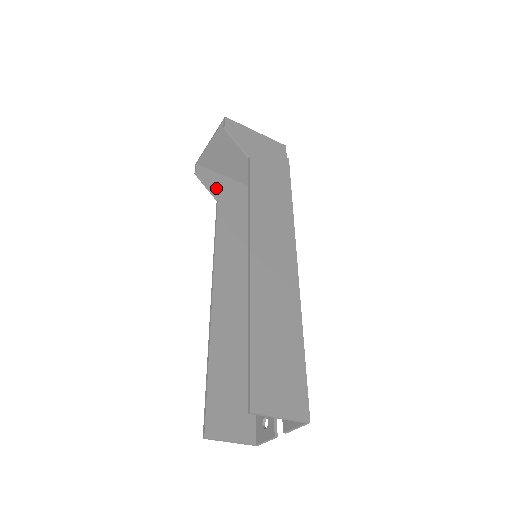
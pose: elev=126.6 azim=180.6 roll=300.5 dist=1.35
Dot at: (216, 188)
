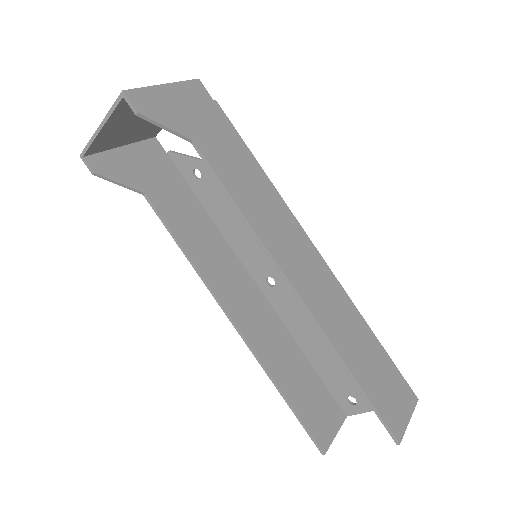
Dot at: (130, 176)
